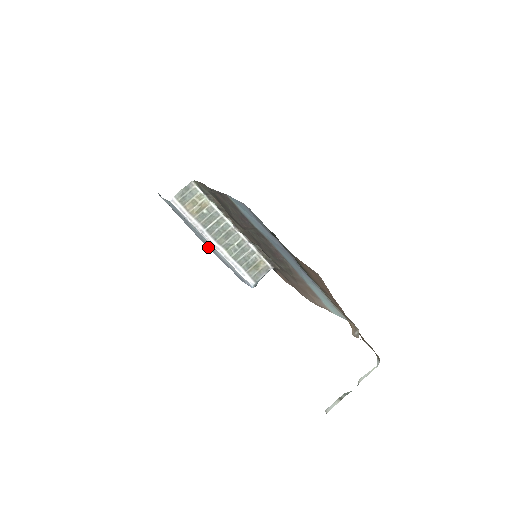
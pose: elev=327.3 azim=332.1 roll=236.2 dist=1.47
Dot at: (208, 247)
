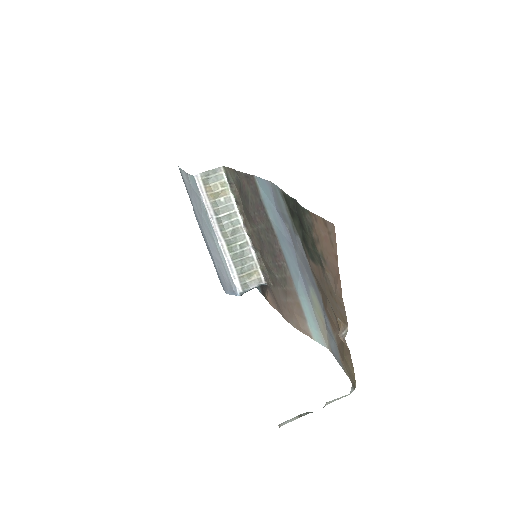
Dot at: (209, 242)
